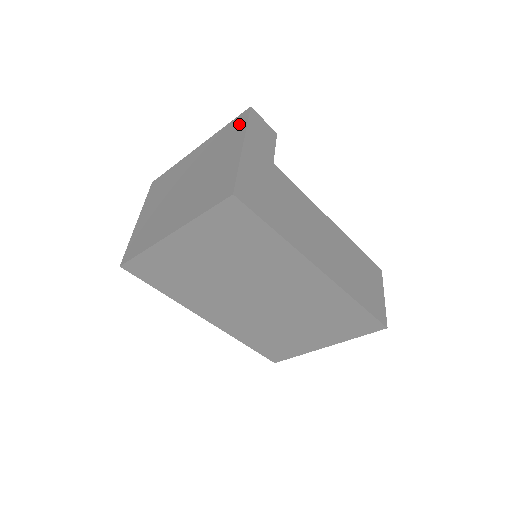
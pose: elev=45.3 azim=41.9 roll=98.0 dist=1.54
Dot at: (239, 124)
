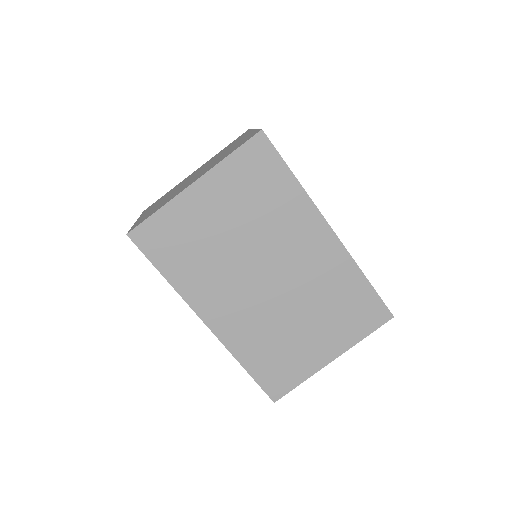
Dot at: (241, 136)
